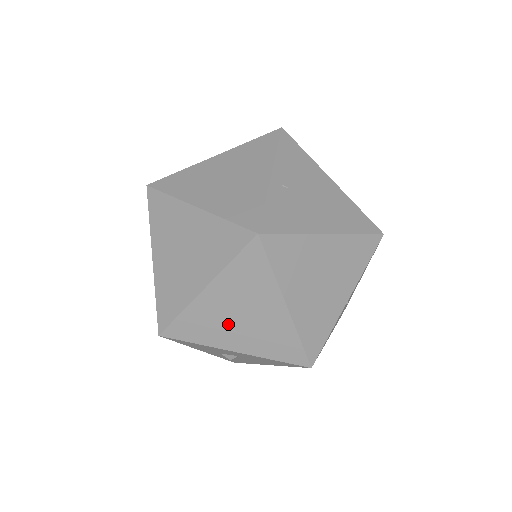
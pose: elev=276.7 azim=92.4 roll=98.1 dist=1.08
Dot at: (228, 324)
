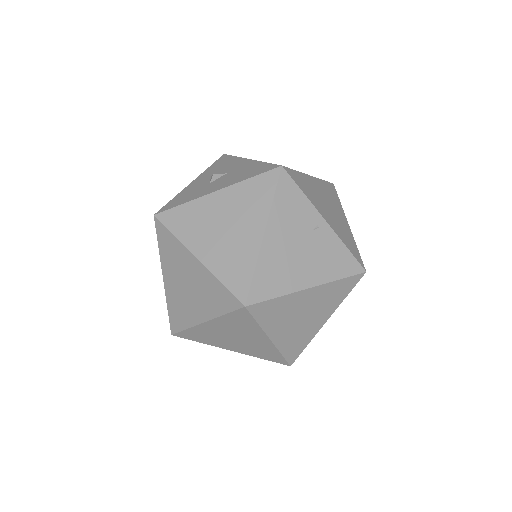
Dot at: occluded
